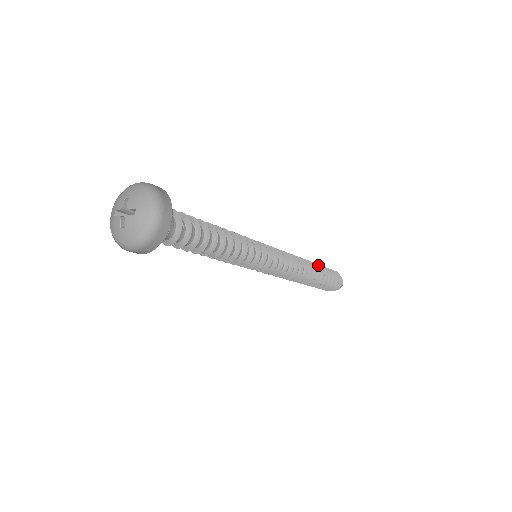
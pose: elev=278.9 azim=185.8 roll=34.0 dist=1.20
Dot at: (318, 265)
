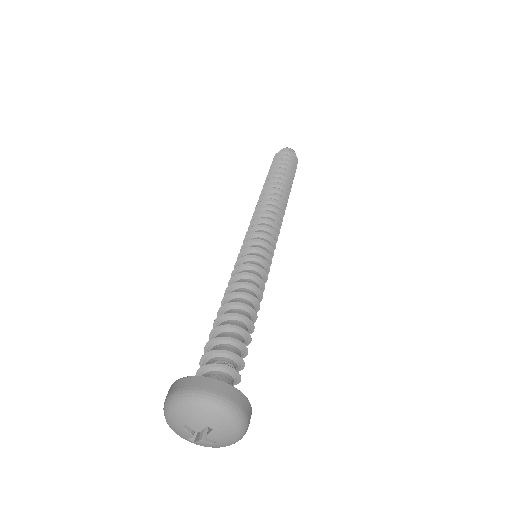
Dot at: (290, 180)
